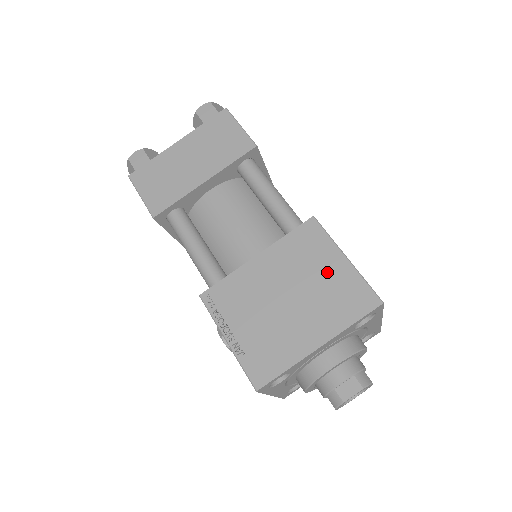
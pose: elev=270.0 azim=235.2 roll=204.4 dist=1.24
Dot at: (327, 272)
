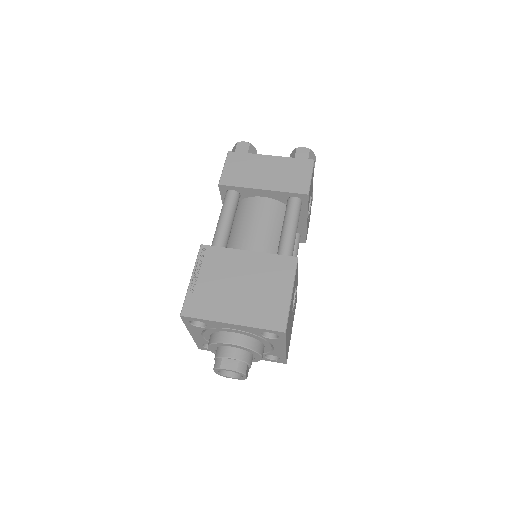
Dot at: (274, 291)
